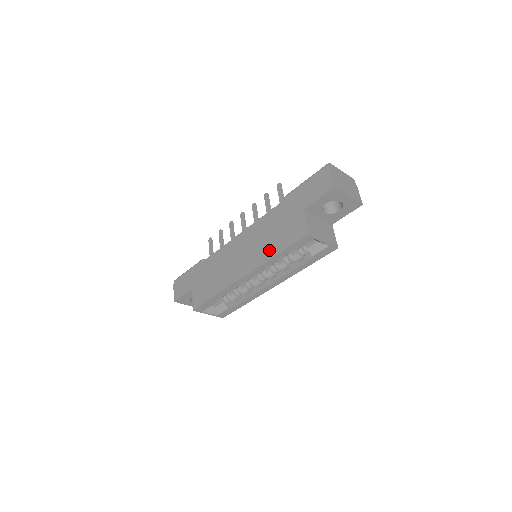
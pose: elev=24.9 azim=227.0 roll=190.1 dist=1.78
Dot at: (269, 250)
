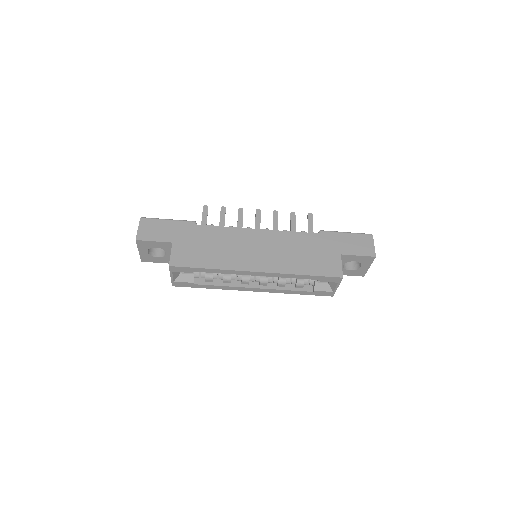
Dot at: (295, 266)
